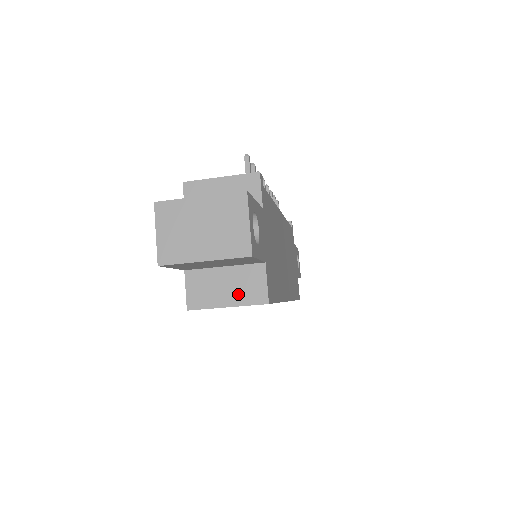
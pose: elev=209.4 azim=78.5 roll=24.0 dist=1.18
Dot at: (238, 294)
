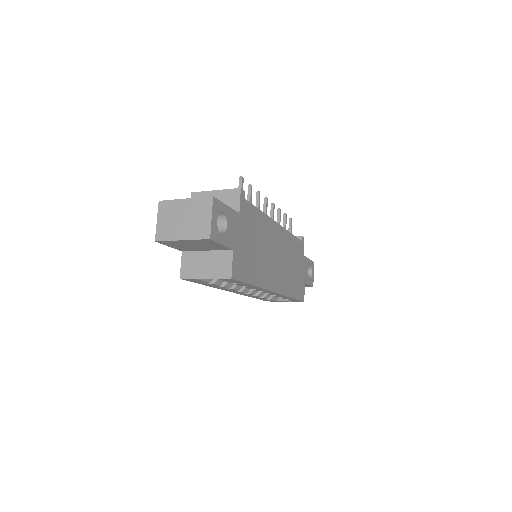
Dot at: (213, 270)
